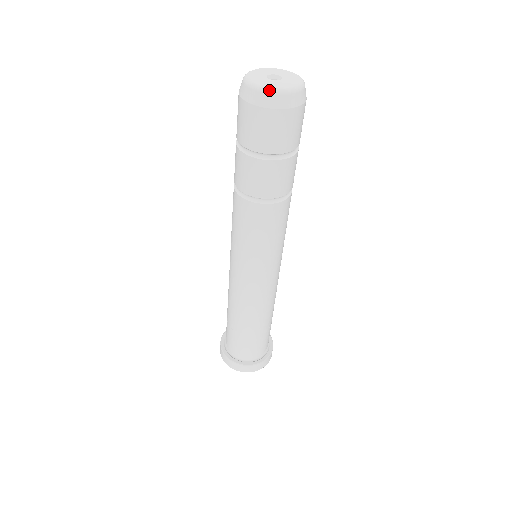
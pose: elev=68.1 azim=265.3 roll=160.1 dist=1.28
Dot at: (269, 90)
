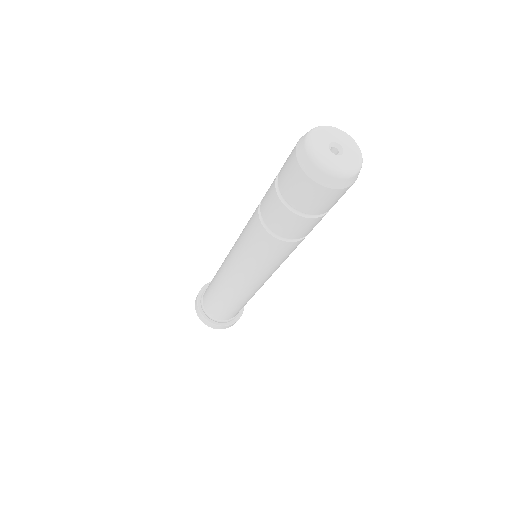
Dot at: (316, 161)
